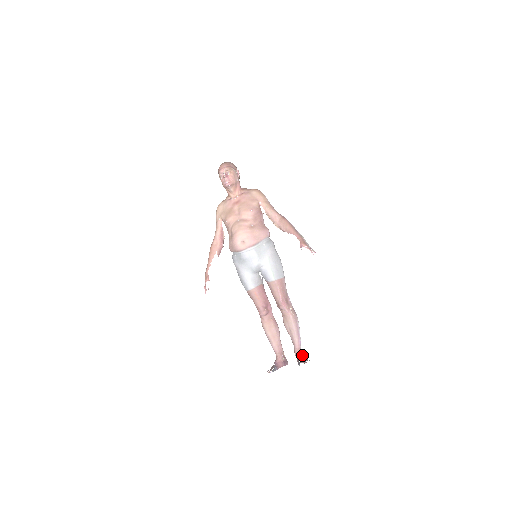
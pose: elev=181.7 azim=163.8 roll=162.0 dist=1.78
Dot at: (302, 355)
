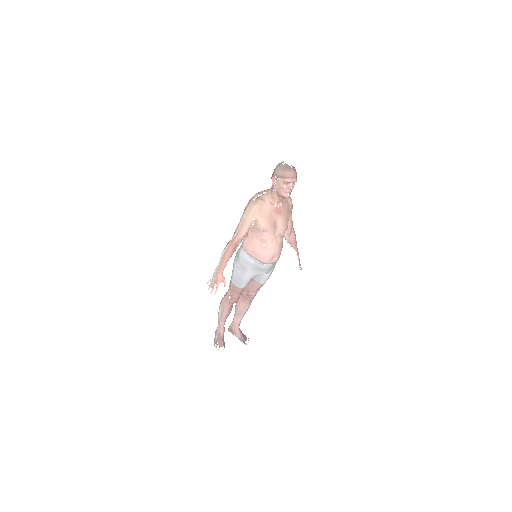
Dot at: (241, 331)
